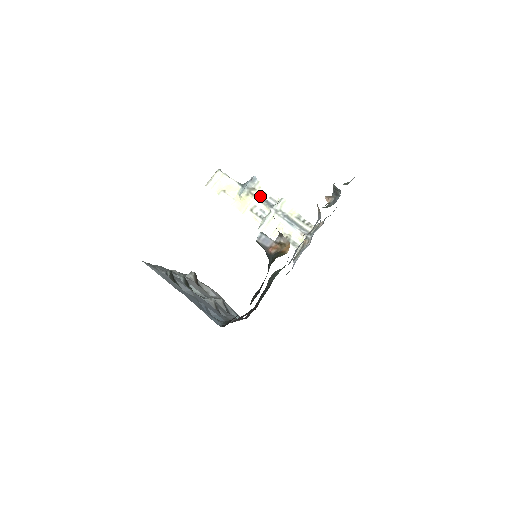
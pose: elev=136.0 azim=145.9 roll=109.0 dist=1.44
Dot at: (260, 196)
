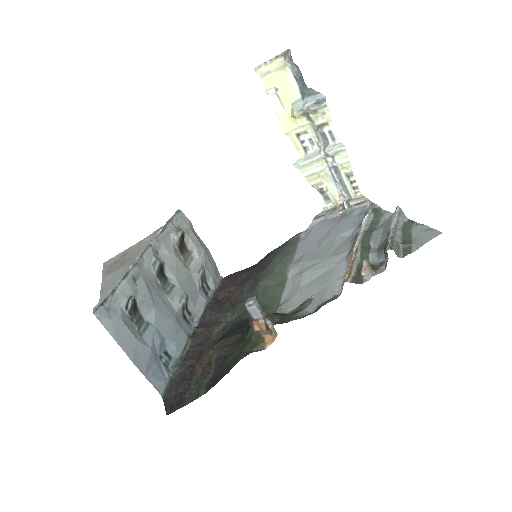
Dot at: (318, 124)
